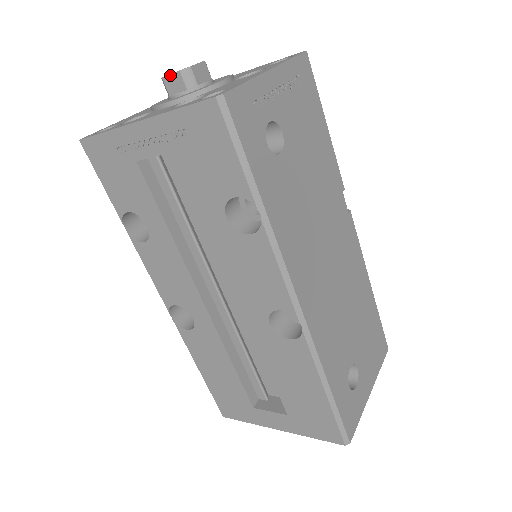
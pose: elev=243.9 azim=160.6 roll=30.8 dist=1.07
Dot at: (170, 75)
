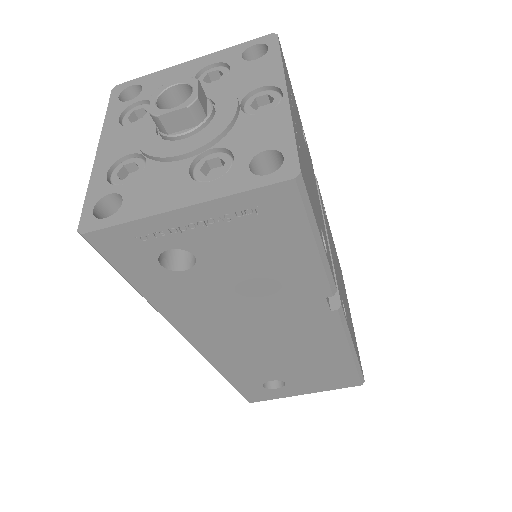
Dot at: (151, 103)
